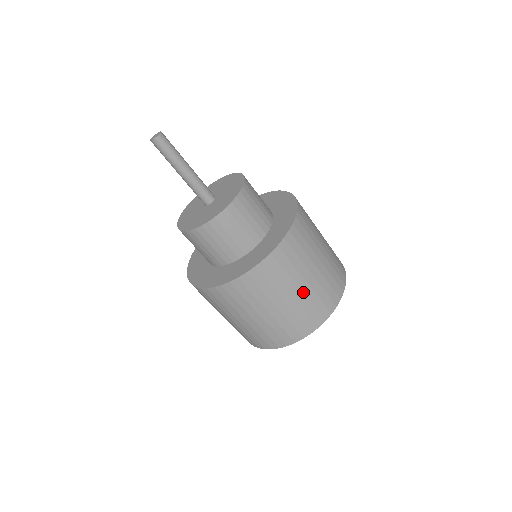
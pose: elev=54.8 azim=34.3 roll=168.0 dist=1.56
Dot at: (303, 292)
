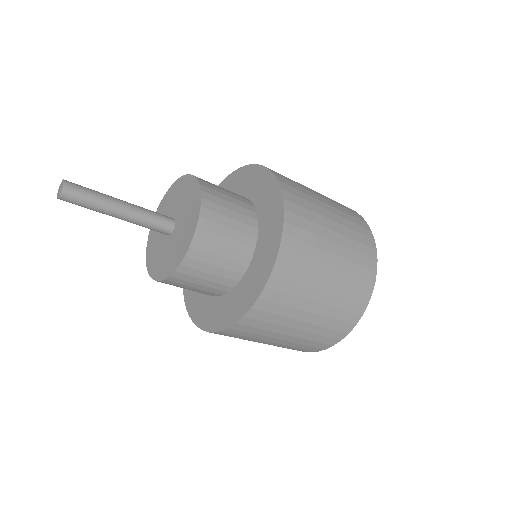
Dot at: (317, 314)
